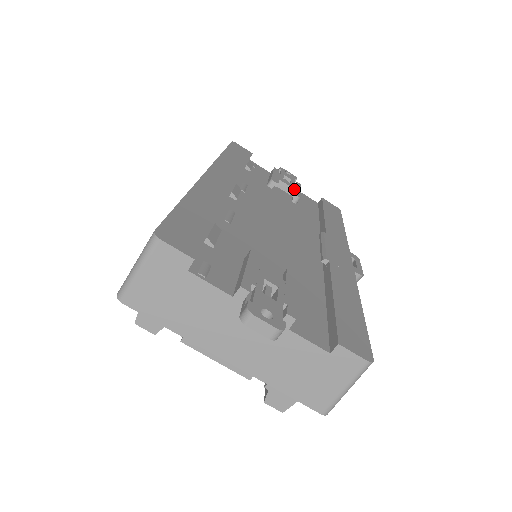
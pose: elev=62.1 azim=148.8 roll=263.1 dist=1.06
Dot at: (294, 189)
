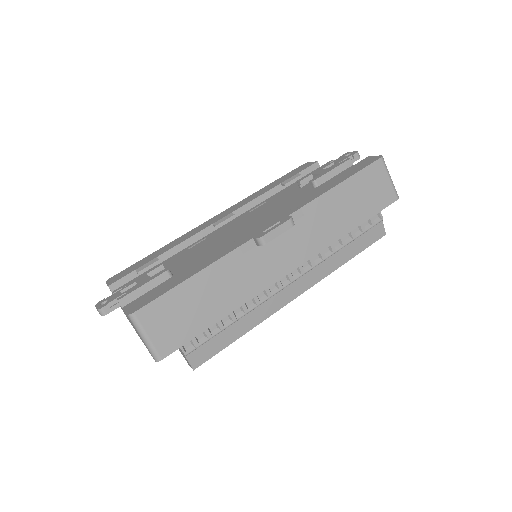
Dot at: (320, 174)
